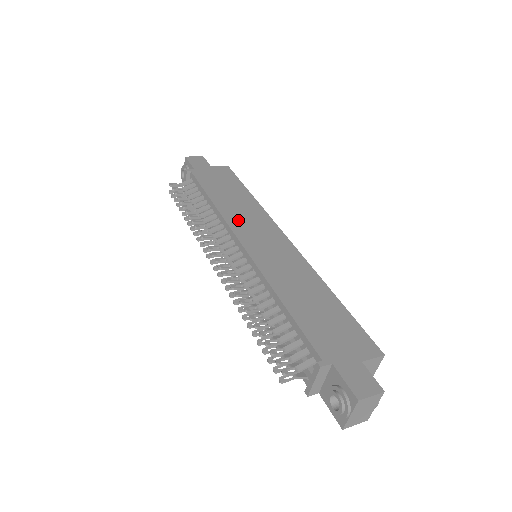
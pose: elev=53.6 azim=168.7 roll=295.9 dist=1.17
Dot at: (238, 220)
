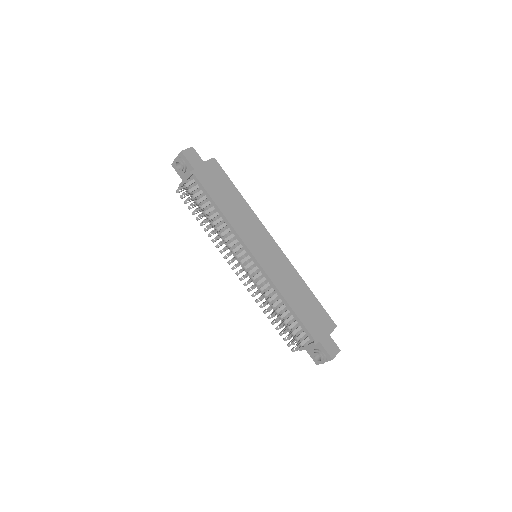
Dot at: (244, 231)
